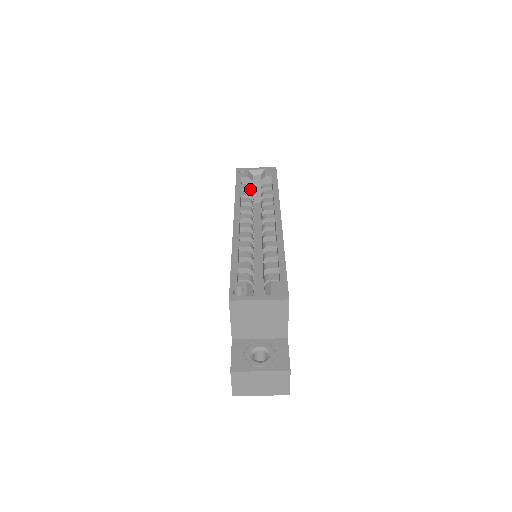
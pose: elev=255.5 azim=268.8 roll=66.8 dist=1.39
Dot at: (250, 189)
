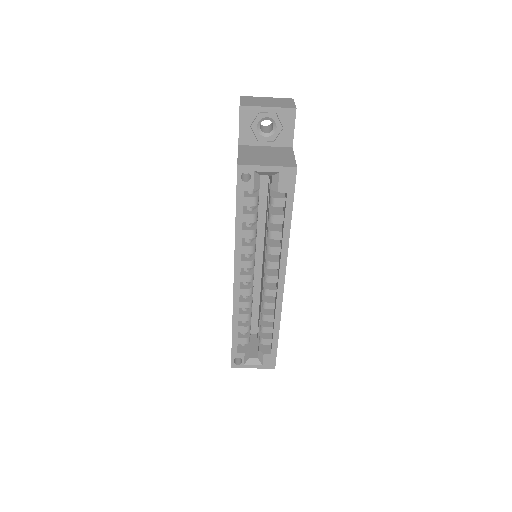
Dot at: (255, 205)
